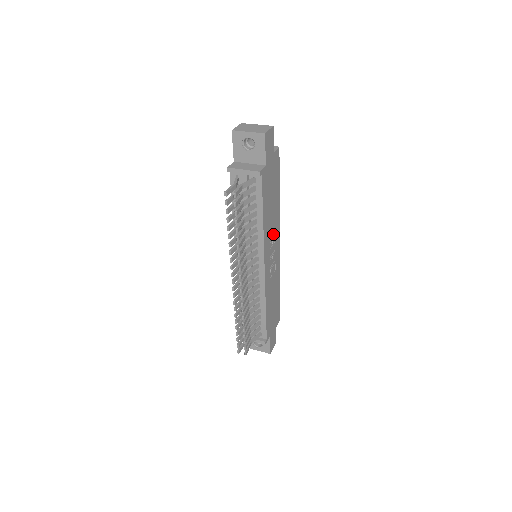
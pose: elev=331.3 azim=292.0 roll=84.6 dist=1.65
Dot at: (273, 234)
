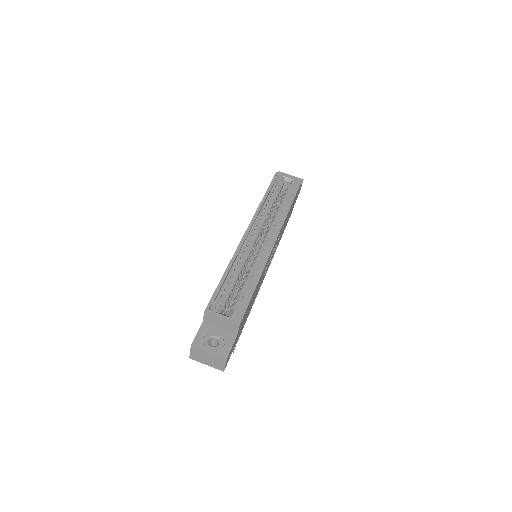
Dot at: occluded
